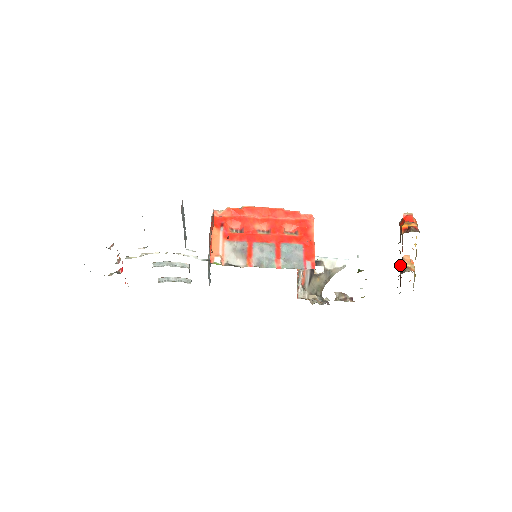
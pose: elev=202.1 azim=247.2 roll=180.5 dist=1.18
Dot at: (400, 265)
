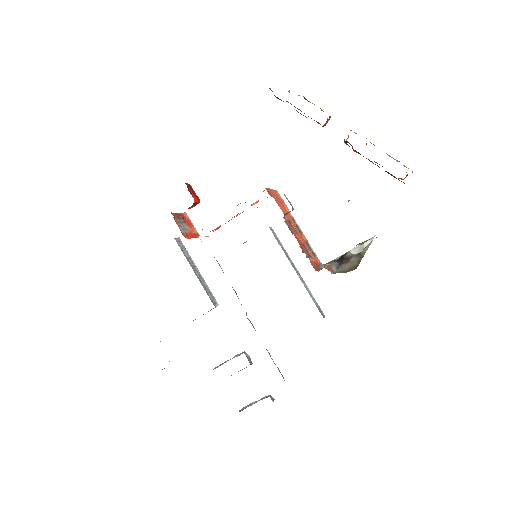
Dot at: (353, 149)
